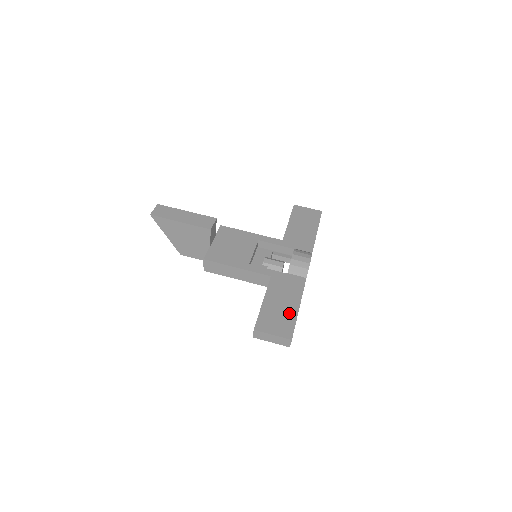
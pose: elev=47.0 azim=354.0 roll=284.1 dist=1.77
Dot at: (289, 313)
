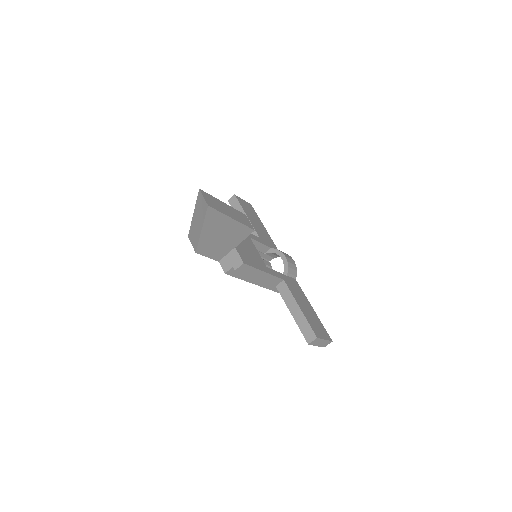
Dot at: (315, 316)
